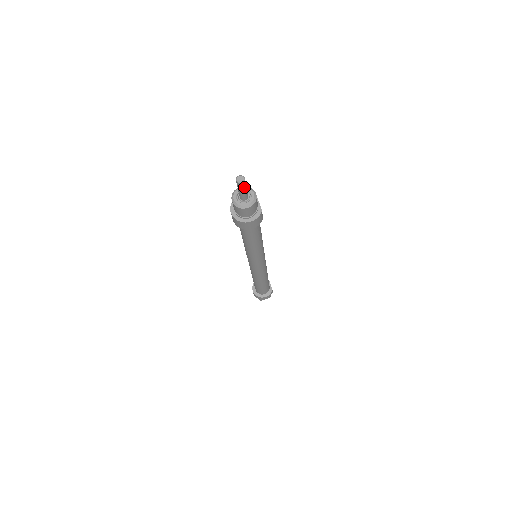
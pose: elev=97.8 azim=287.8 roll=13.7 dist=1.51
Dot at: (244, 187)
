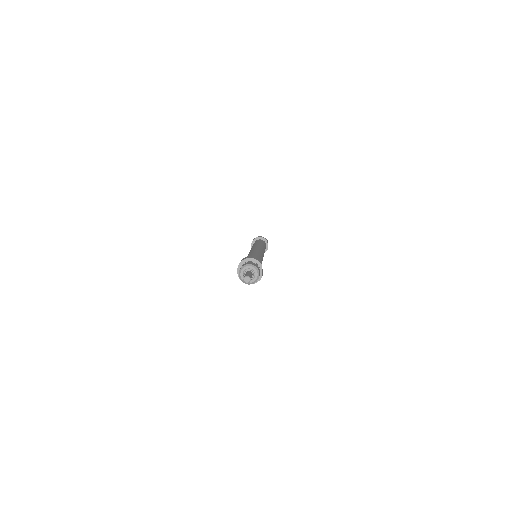
Dot at: occluded
